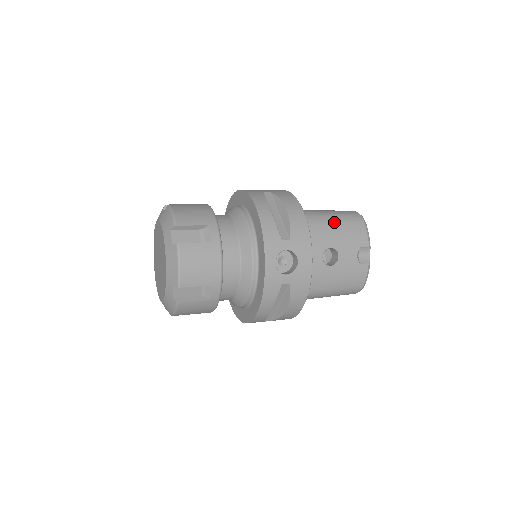
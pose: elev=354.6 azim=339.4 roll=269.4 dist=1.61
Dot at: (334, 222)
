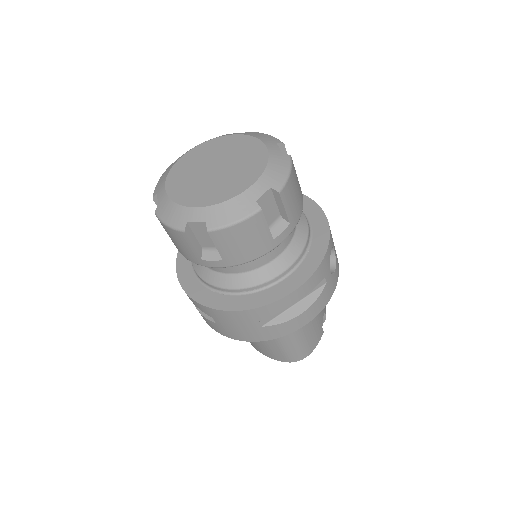
Dot at: occluded
